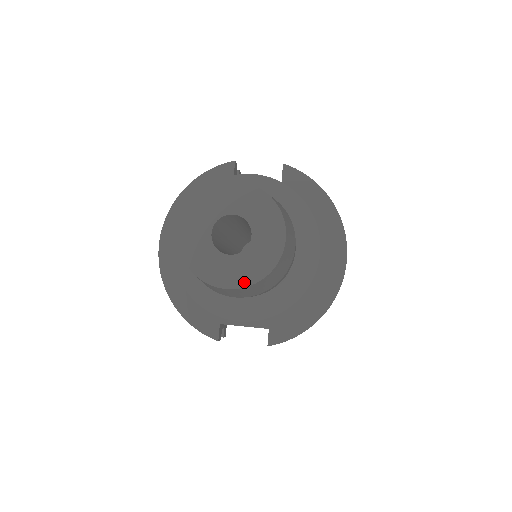
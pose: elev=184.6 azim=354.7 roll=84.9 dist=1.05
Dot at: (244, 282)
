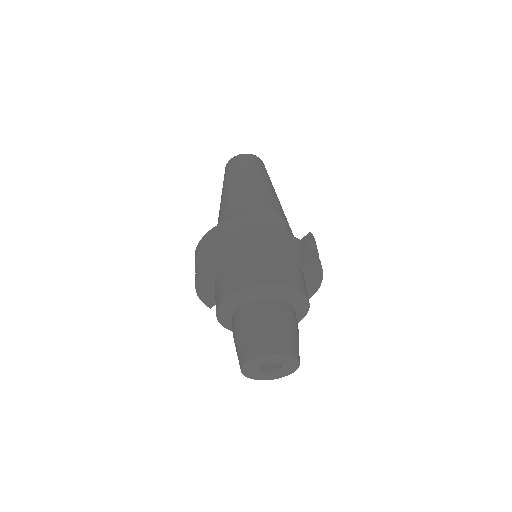
Dot at: (261, 379)
